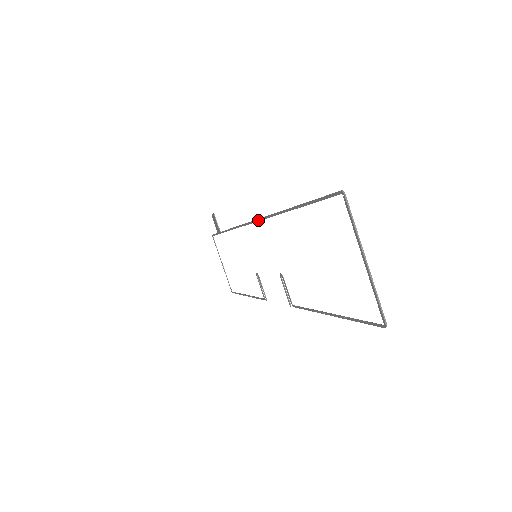
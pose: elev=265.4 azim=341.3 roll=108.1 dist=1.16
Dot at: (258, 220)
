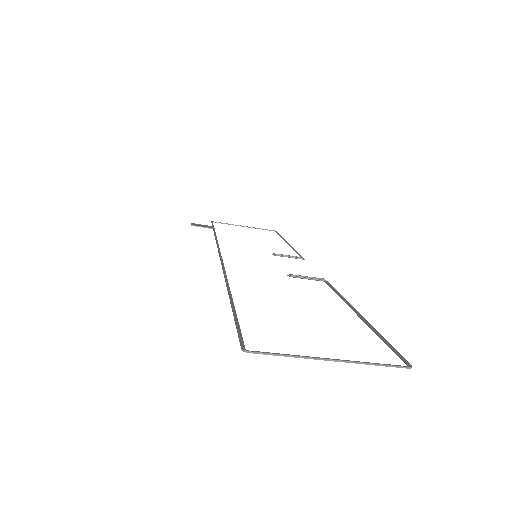
Dot at: (222, 264)
